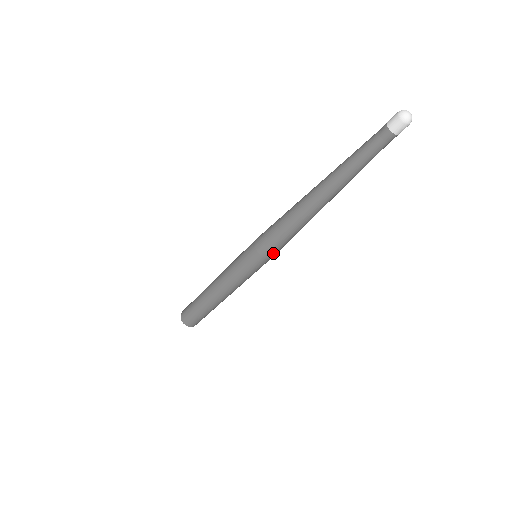
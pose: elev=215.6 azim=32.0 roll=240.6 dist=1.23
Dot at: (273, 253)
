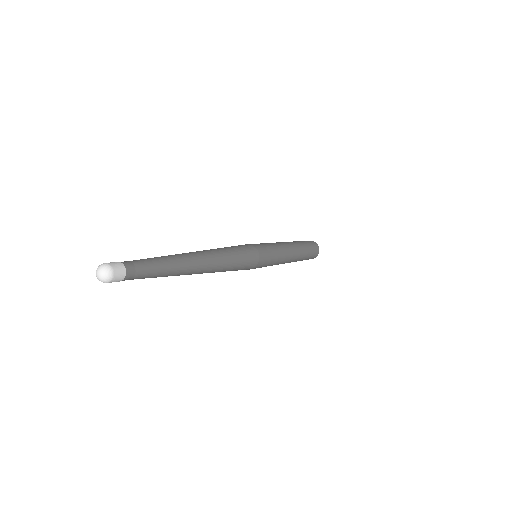
Dot at: (248, 269)
